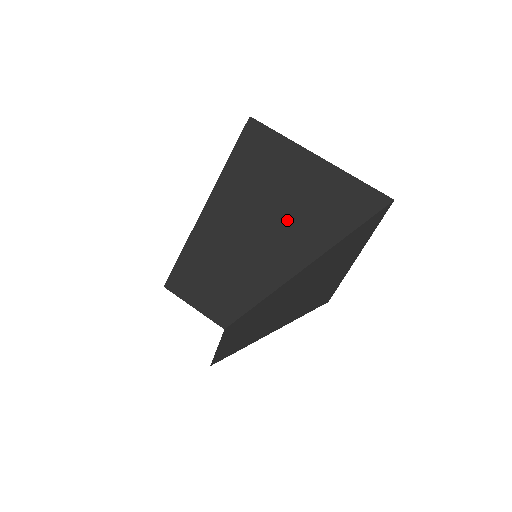
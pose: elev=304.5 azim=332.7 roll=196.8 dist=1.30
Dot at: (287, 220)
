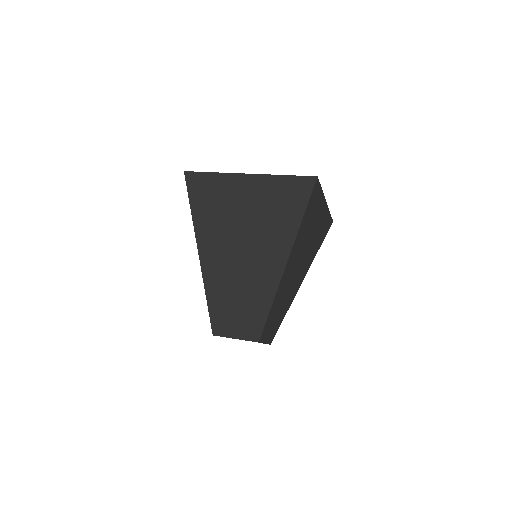
Dot at: (254, 245)
